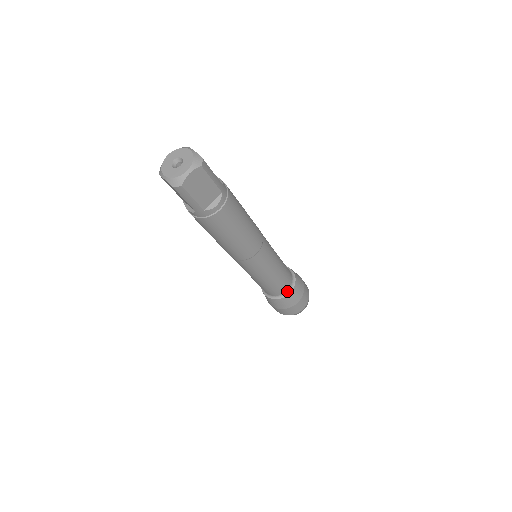
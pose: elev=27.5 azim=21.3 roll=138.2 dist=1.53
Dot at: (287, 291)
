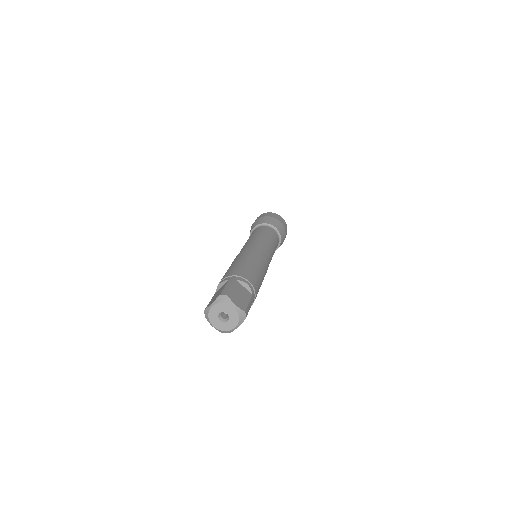
Dot at: occluded
